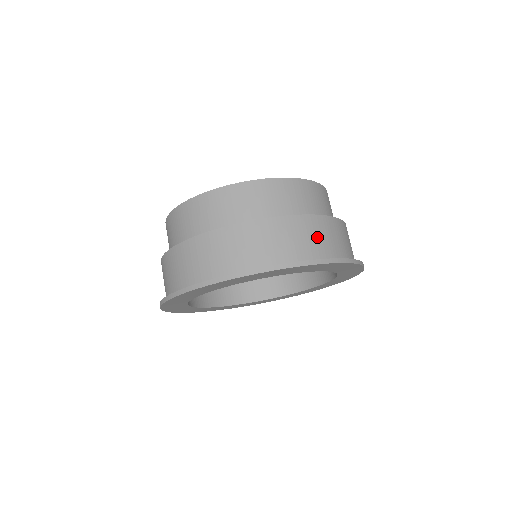
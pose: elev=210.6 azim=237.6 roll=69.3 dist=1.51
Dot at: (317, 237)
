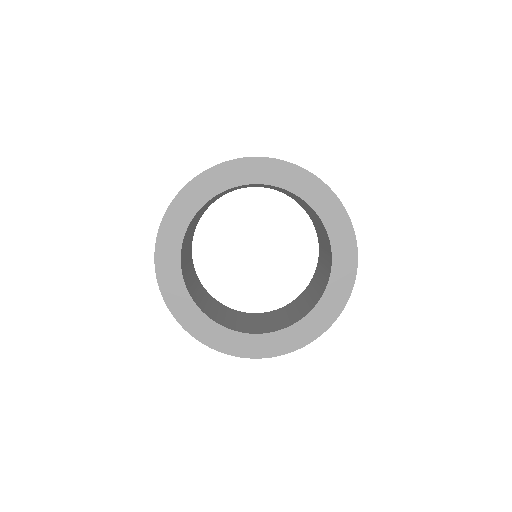
Dot at: occluded
